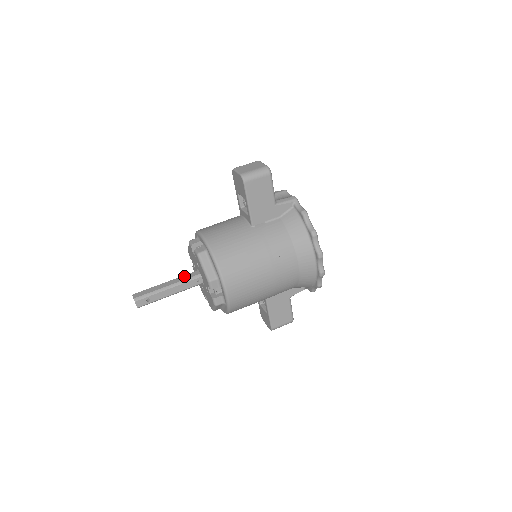
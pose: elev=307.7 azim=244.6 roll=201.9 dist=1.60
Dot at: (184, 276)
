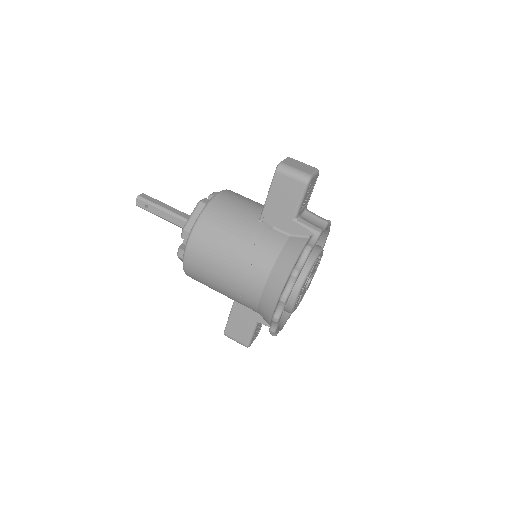
Dot at: (187, 215)
